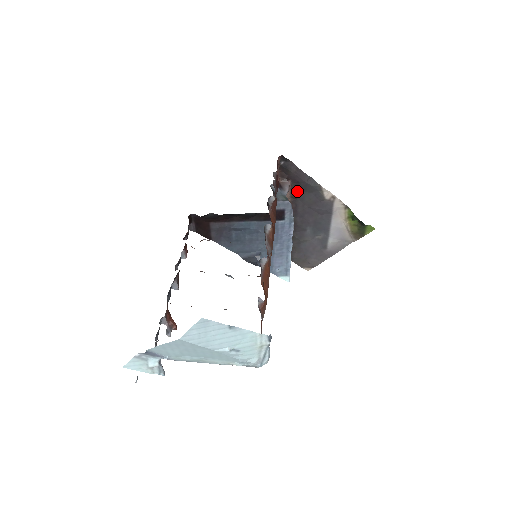
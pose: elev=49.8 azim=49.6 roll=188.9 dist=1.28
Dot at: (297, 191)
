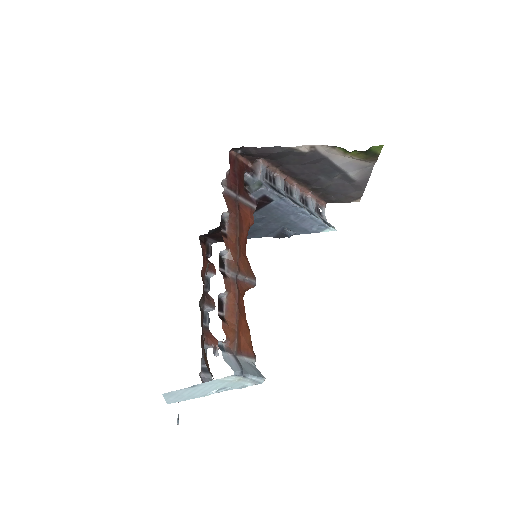
Dot at: (276, 160)
